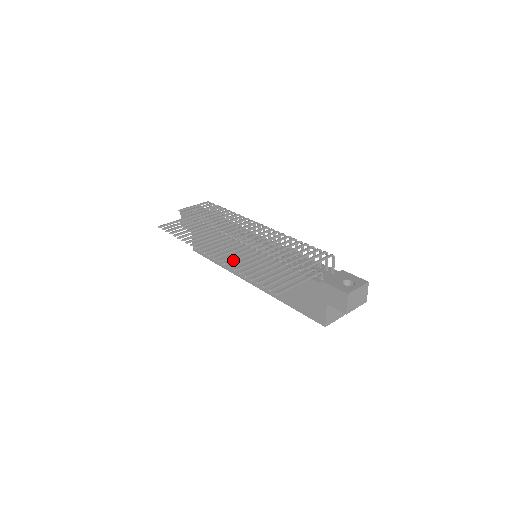
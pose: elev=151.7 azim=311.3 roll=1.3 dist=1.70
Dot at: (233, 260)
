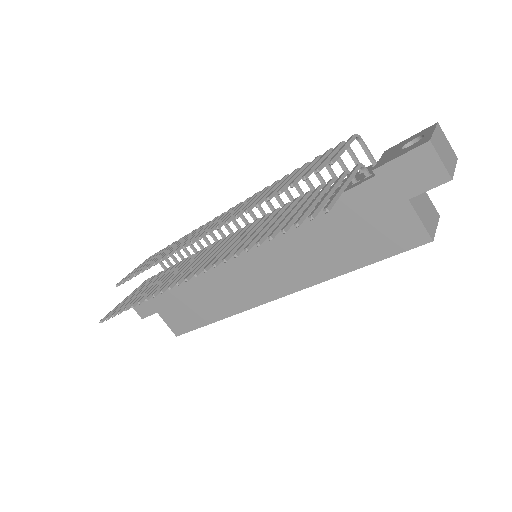
Dot at: (224, 254)
